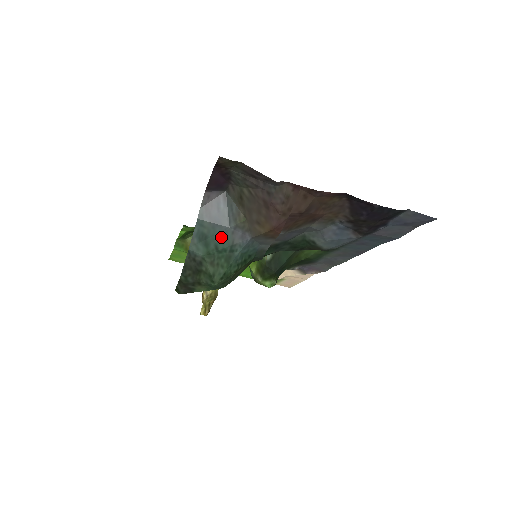
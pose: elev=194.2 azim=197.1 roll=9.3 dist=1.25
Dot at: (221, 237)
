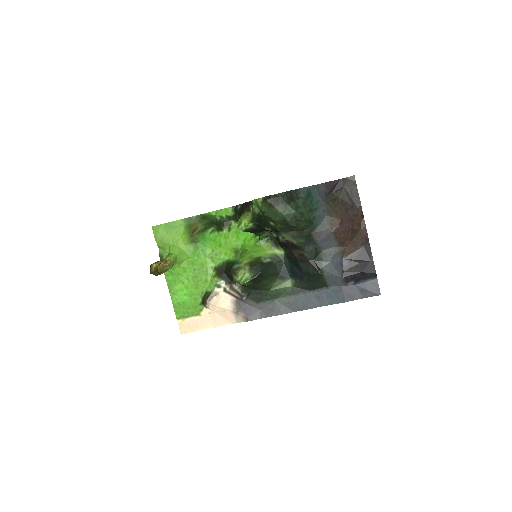
Dot at: (317, 200)
